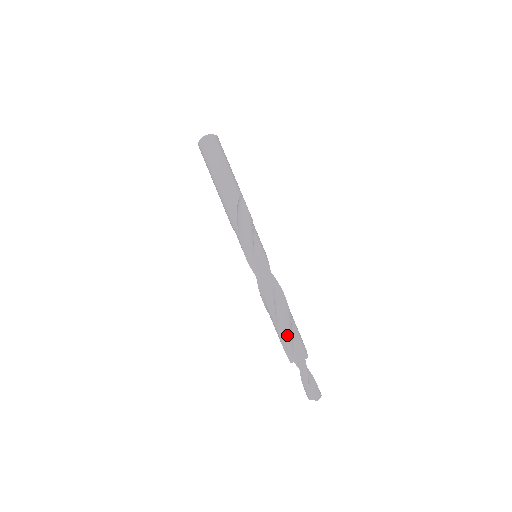
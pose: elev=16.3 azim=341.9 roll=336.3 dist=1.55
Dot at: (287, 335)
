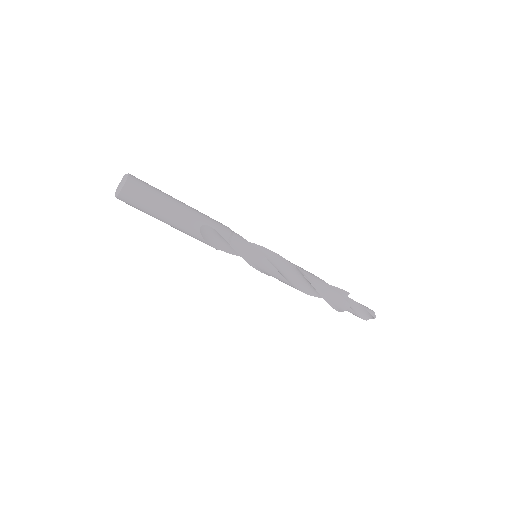
Dot at: occluded
